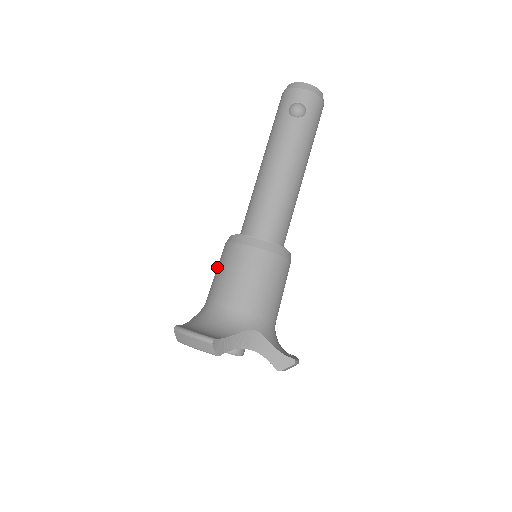
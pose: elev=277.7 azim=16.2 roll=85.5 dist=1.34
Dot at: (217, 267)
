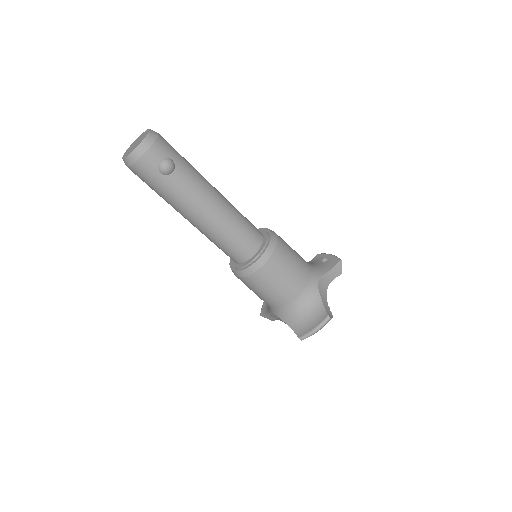
Dot at: (255, 291)
